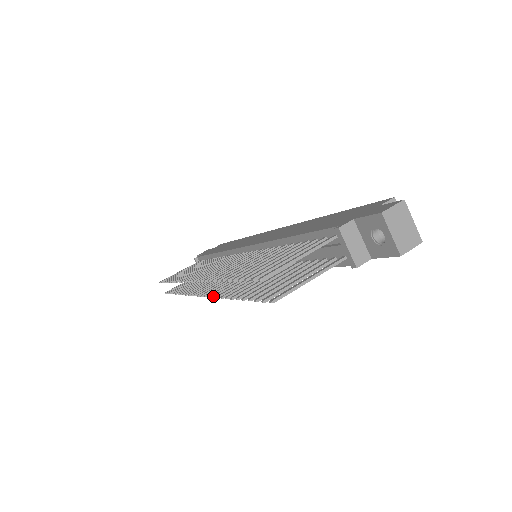
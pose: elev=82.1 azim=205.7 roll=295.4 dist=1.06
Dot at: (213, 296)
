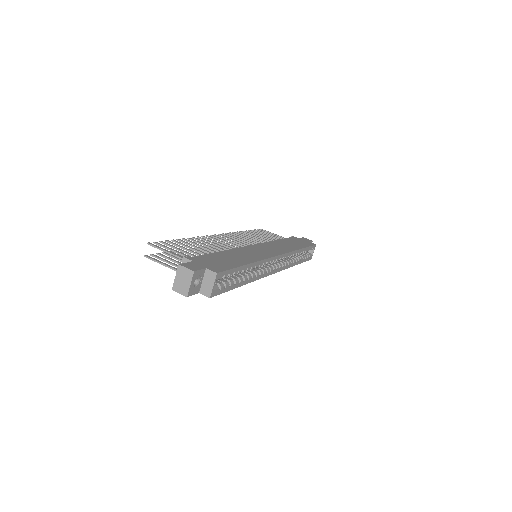
Dot at: occluded
